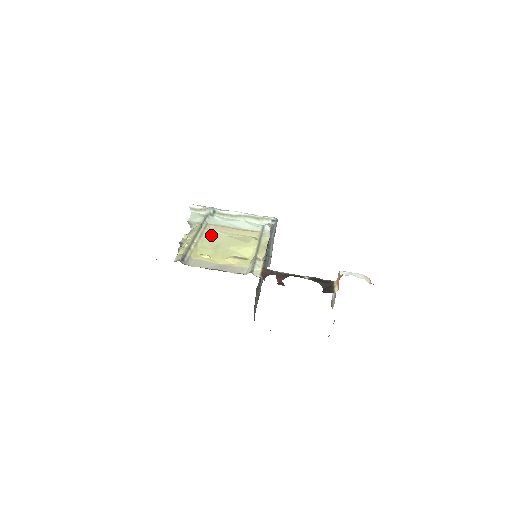
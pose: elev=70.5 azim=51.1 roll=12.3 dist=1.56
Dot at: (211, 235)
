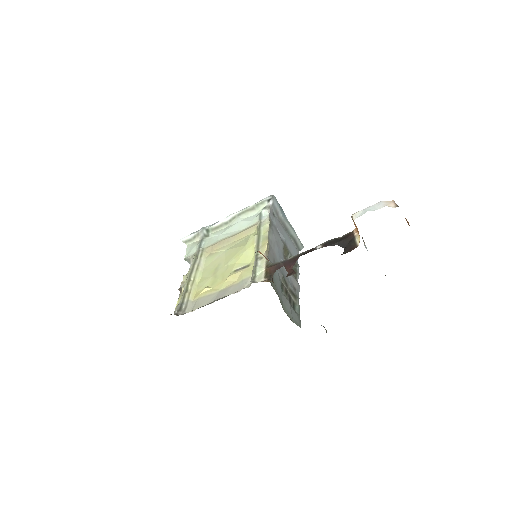
Dot at: (209, 260)
